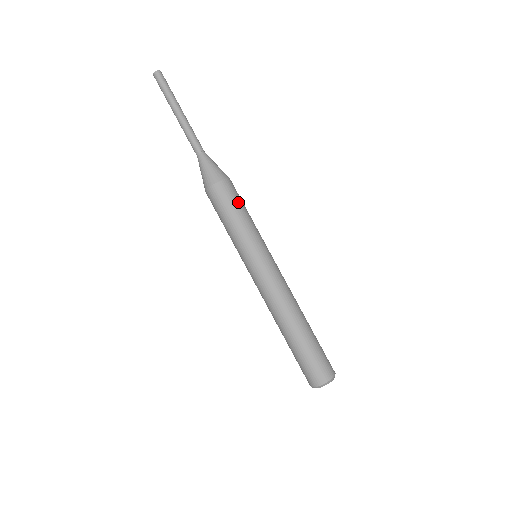
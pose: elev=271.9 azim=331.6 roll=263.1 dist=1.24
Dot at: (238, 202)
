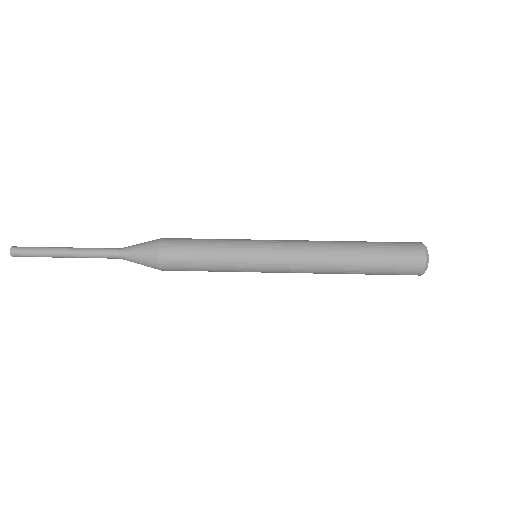
Dot at: occluded
